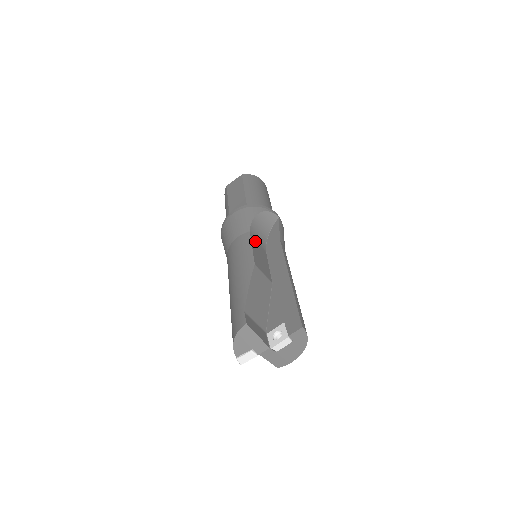
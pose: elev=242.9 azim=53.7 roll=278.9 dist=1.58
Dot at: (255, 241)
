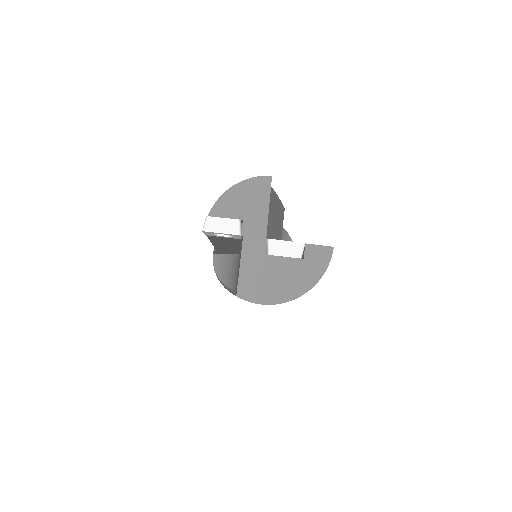
Dot at: occluded
